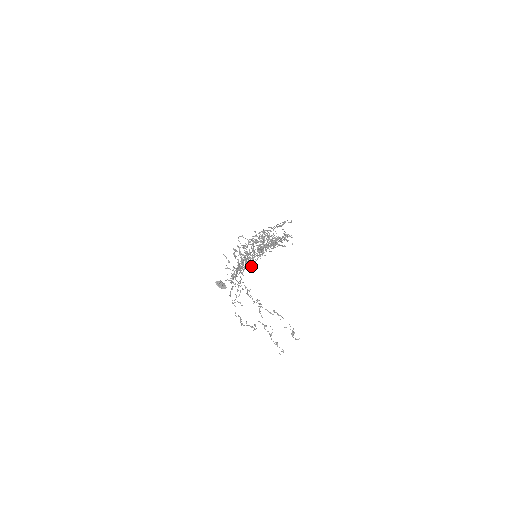
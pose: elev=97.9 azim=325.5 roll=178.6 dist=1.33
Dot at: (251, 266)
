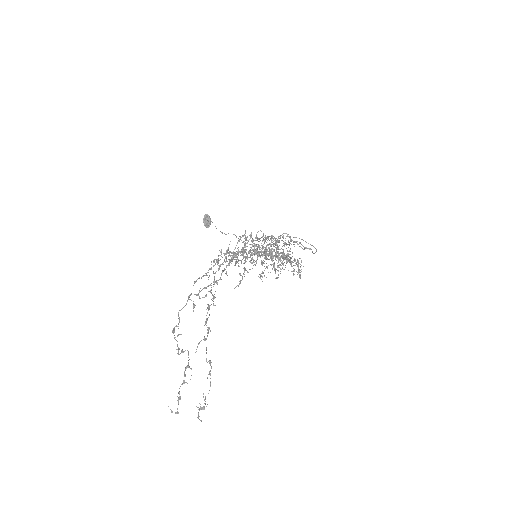
Dot at: occluded
